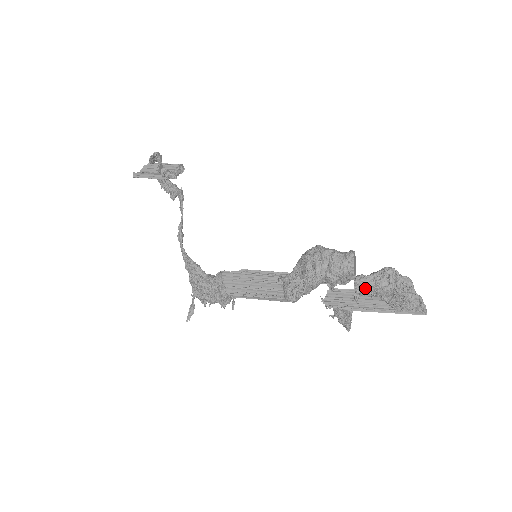
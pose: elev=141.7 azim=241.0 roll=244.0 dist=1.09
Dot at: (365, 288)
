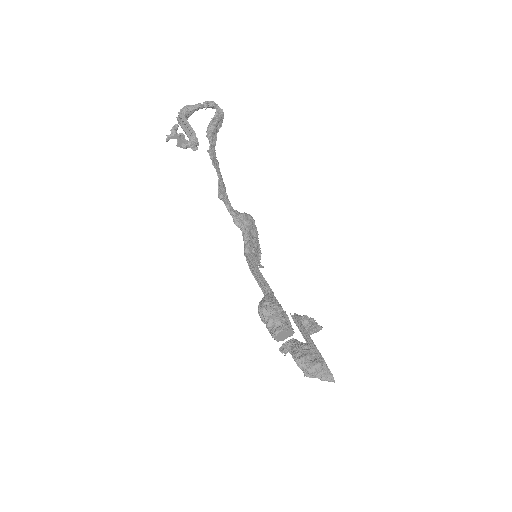
Dot at: (290, 352)
